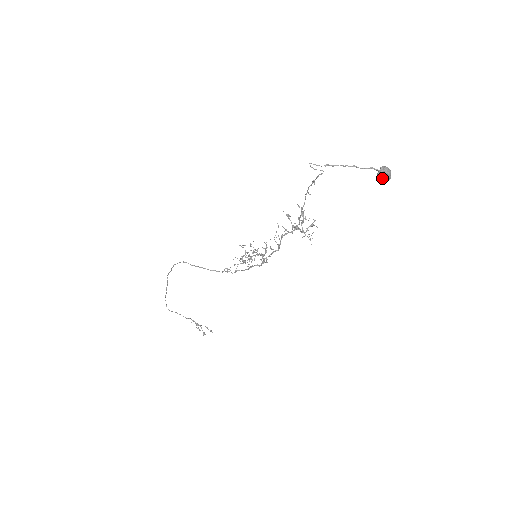
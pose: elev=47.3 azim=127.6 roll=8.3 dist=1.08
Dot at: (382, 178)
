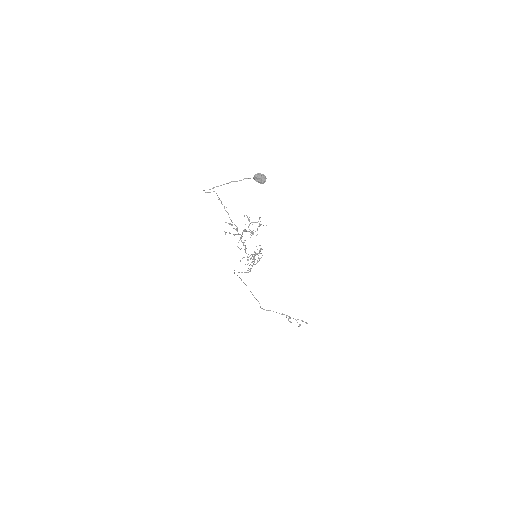
Dot at: (258, 182)
